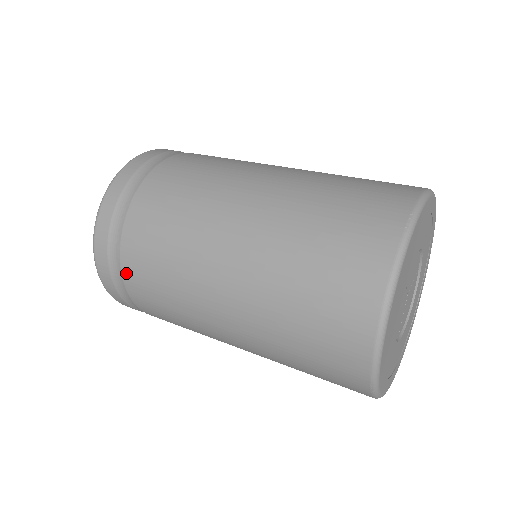
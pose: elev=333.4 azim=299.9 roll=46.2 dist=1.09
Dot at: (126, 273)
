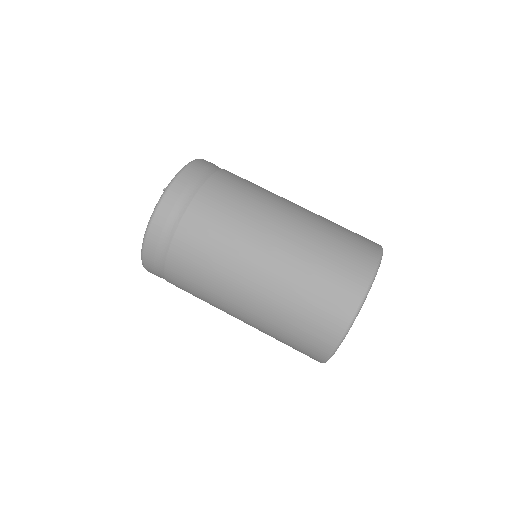
Dot at: (175, 245)
